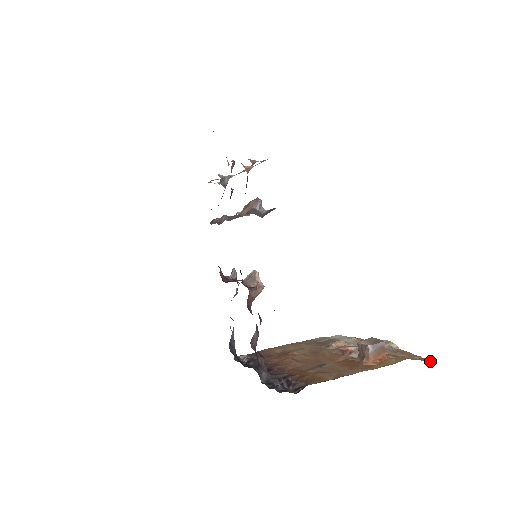
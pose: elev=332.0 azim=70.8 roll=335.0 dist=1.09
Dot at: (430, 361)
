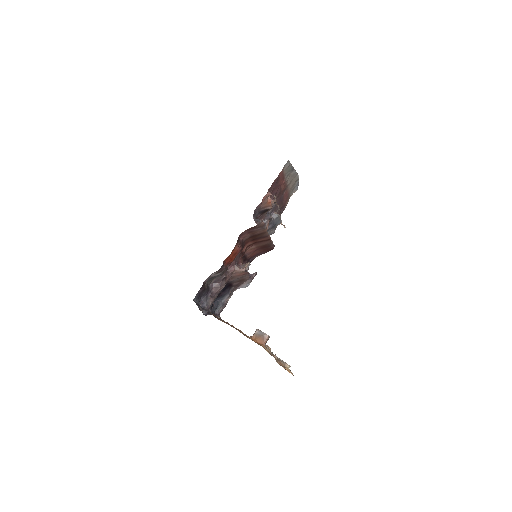
Dot at: occluded
